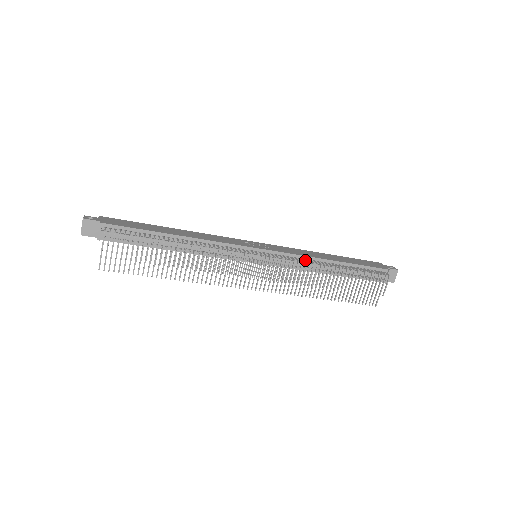
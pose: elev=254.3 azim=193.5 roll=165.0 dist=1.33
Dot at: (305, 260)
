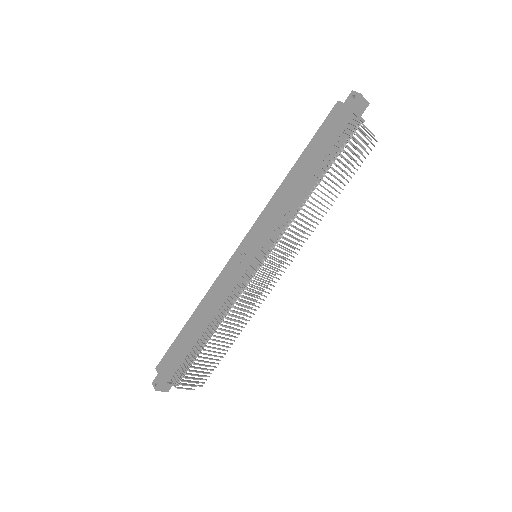
Dot at: (287, 213)
